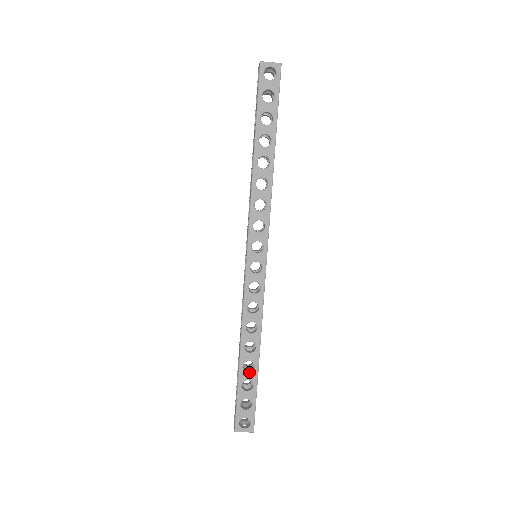
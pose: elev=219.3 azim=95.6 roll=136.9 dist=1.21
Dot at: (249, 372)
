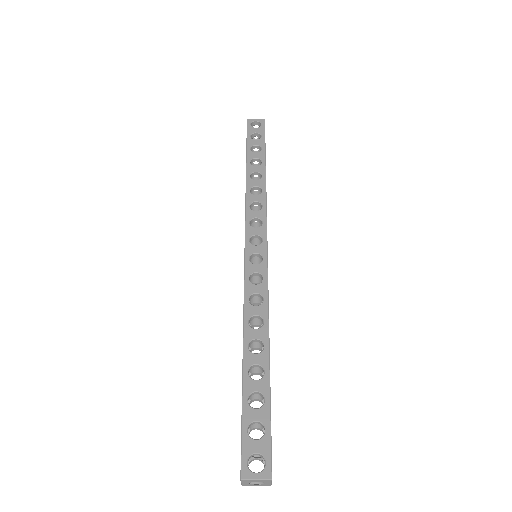
Dot at: (257, 380)
